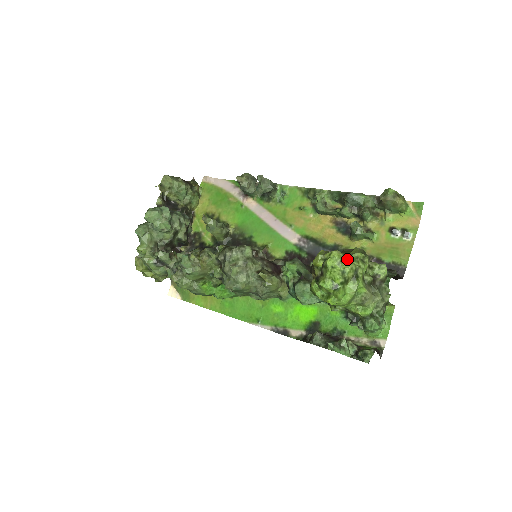
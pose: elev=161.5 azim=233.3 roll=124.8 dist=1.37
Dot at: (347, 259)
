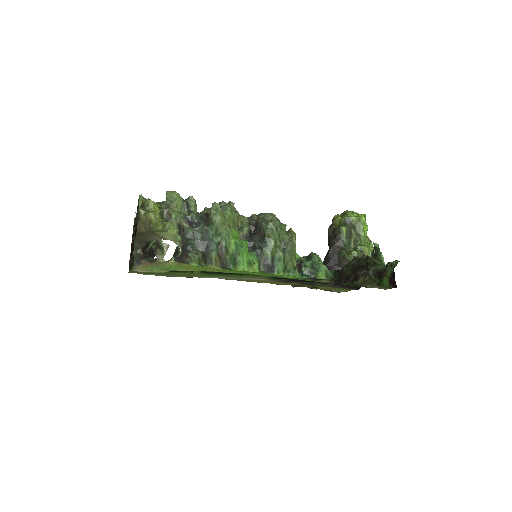
Dot at: occluded
